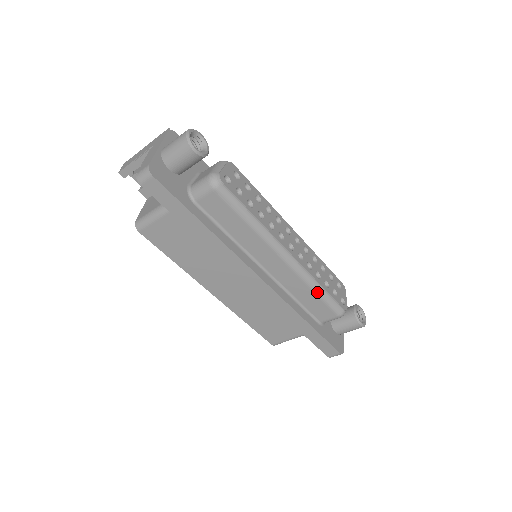
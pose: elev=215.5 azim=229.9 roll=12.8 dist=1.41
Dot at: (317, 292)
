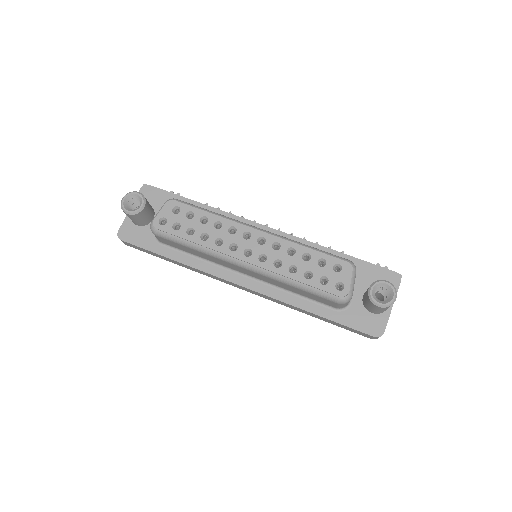
Dot at: (297, 287)
